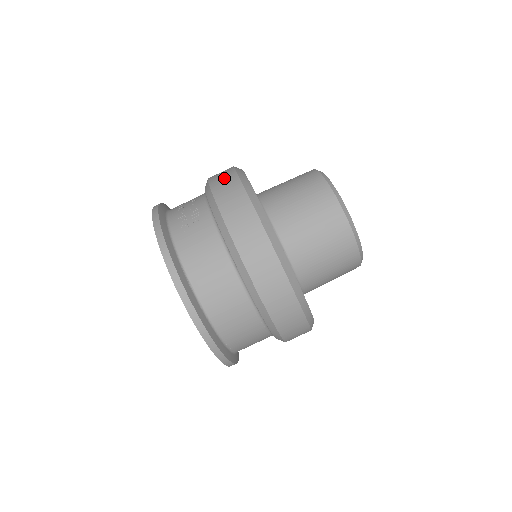
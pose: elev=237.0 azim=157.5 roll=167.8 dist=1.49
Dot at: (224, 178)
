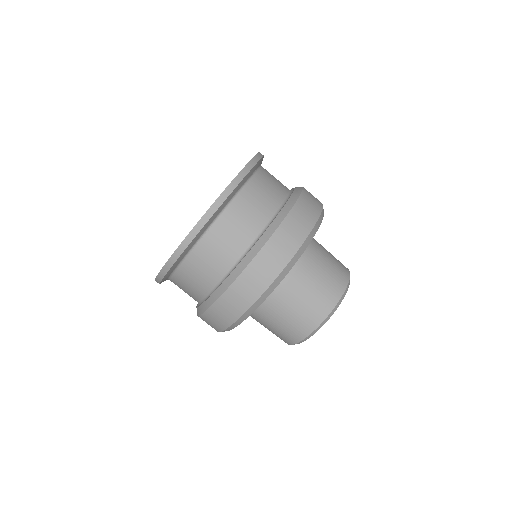
Dot at: occluded
